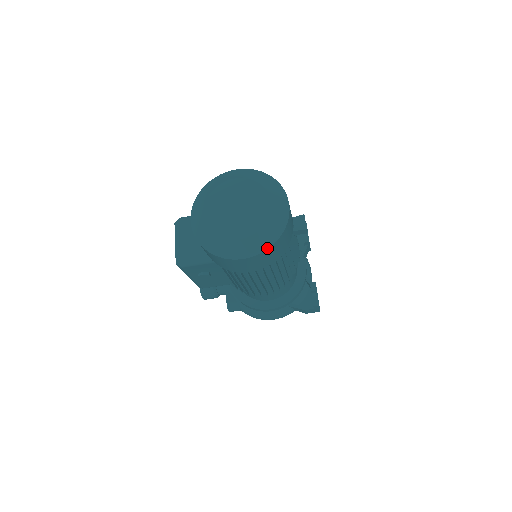
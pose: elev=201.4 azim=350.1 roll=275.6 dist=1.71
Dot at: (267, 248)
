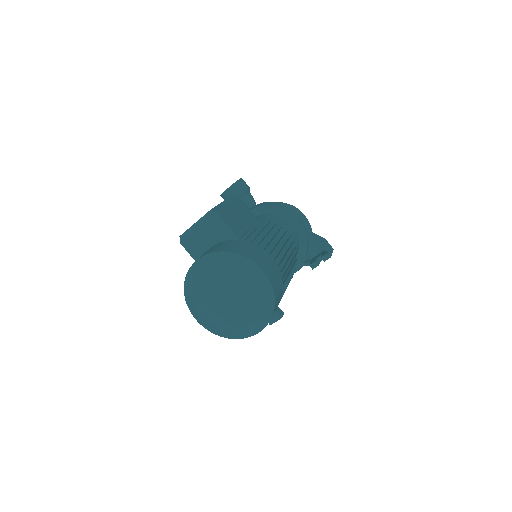
Dot at: (214, 333)
